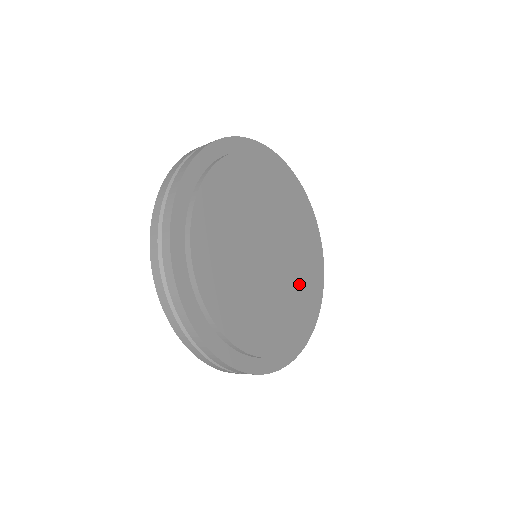
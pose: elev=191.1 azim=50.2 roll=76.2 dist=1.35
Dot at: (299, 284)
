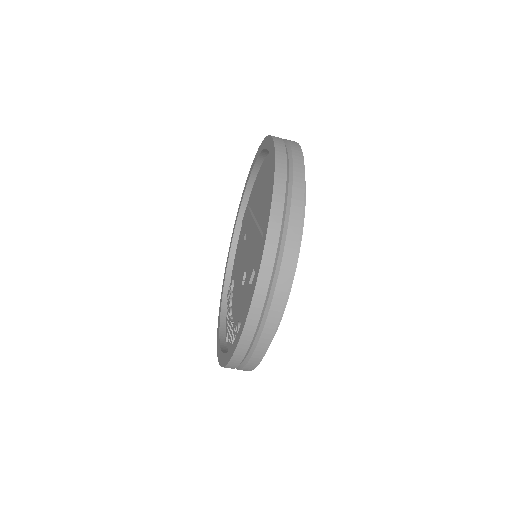
Dot at: occluded
